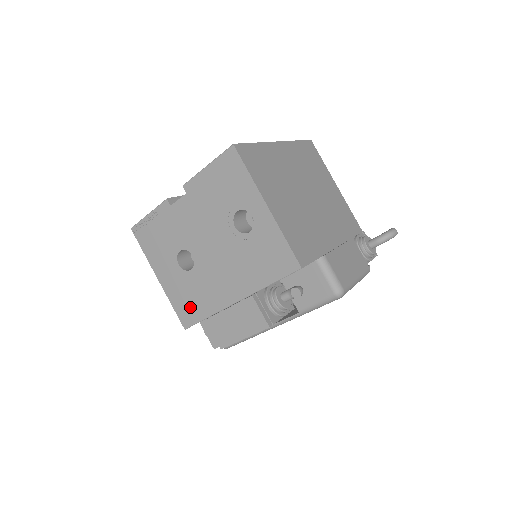
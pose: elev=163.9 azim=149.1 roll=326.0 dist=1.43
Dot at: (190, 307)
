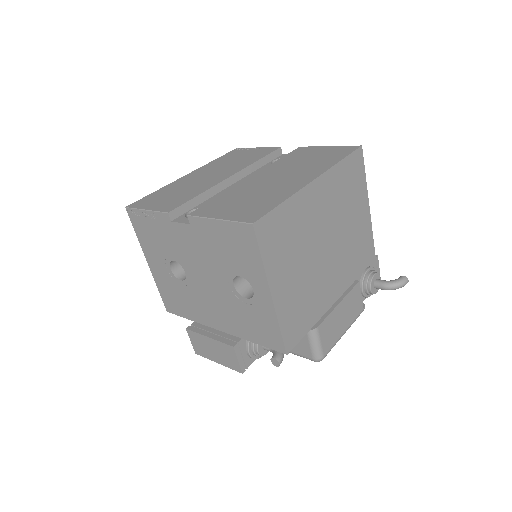
Dot at: (175, 303)
